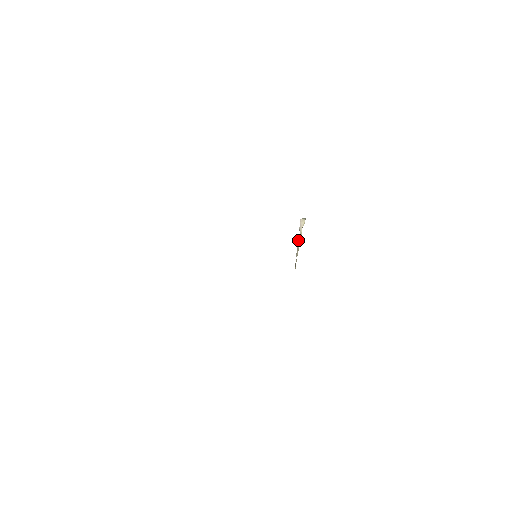
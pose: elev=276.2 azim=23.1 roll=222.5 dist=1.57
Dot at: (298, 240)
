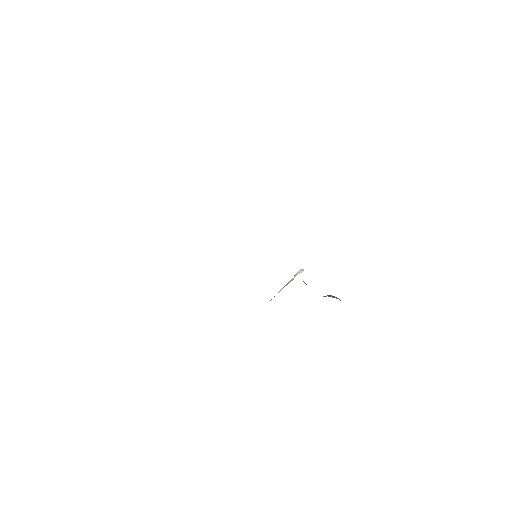
Dot at: (288, 282)
